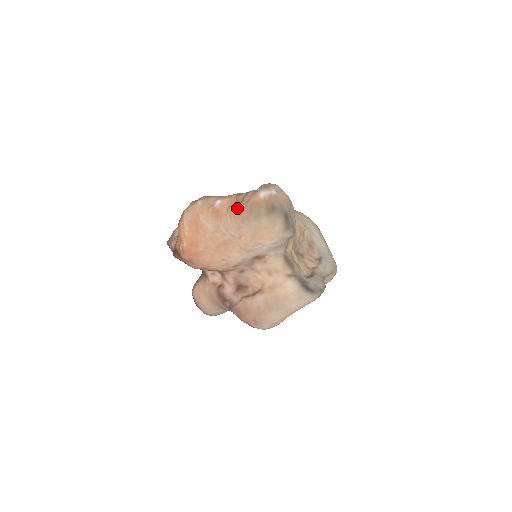
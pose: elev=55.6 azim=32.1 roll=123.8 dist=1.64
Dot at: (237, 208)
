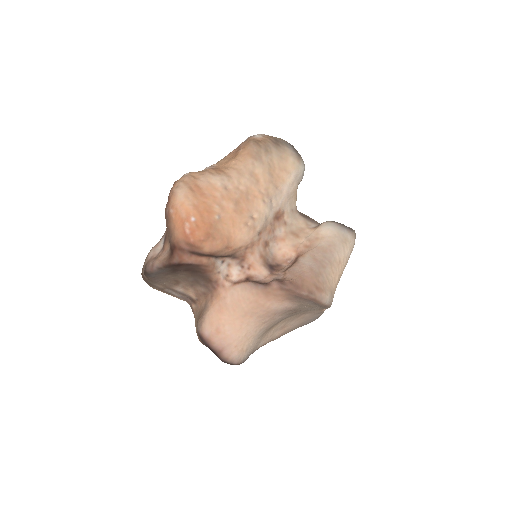
Dot at: (240, 151)
